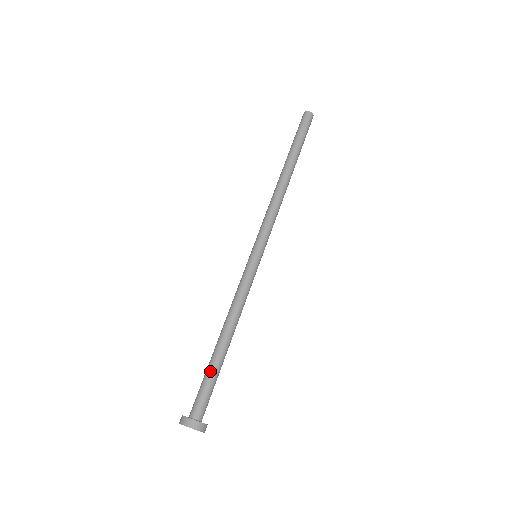
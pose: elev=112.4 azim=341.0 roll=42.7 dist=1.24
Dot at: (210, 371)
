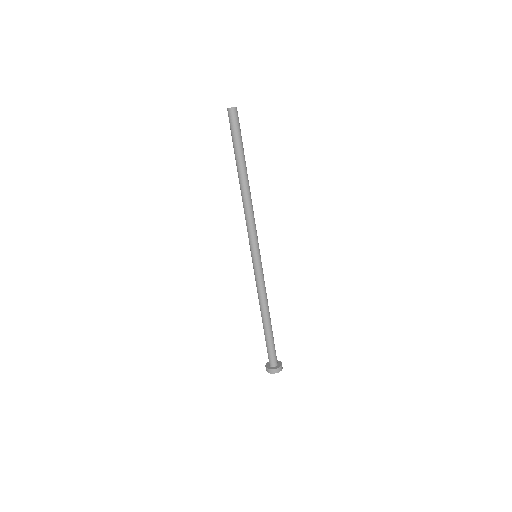
Dot at: (272, 339)
